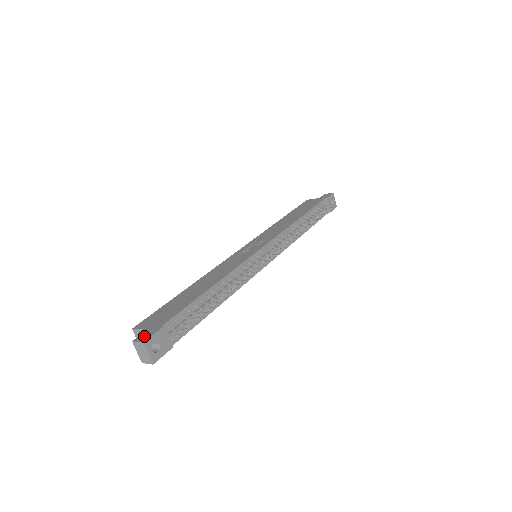
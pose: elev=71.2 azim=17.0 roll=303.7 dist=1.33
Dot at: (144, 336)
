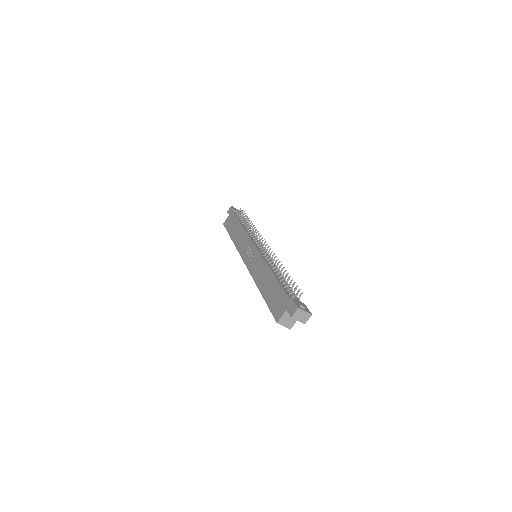
Dot at: (292, 309)
